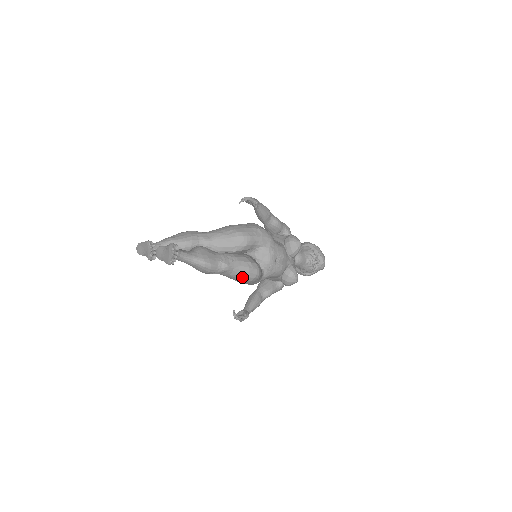
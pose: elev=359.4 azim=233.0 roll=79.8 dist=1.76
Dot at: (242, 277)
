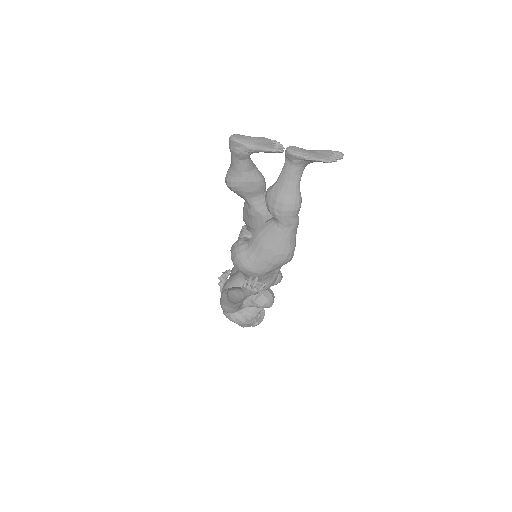
Dot at: (289, 246)
